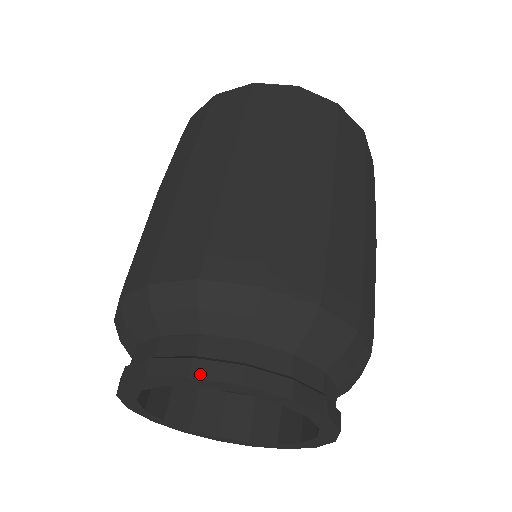
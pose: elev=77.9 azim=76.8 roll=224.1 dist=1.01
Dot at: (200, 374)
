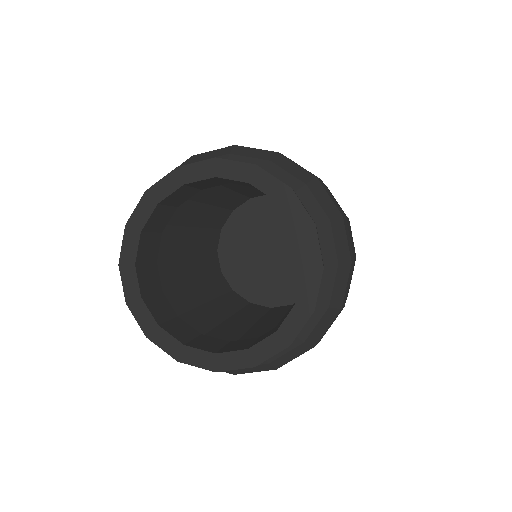
Dot at: (224, 159)
